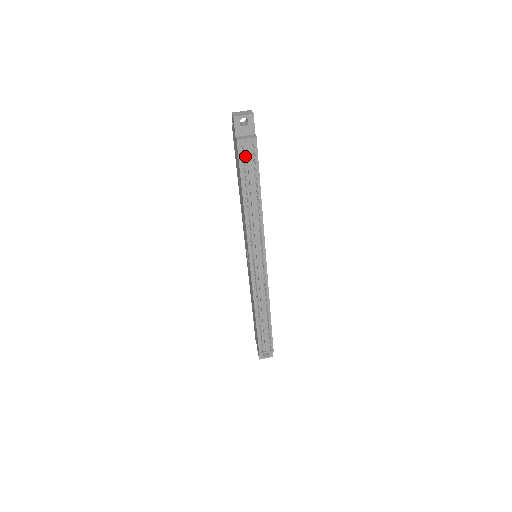
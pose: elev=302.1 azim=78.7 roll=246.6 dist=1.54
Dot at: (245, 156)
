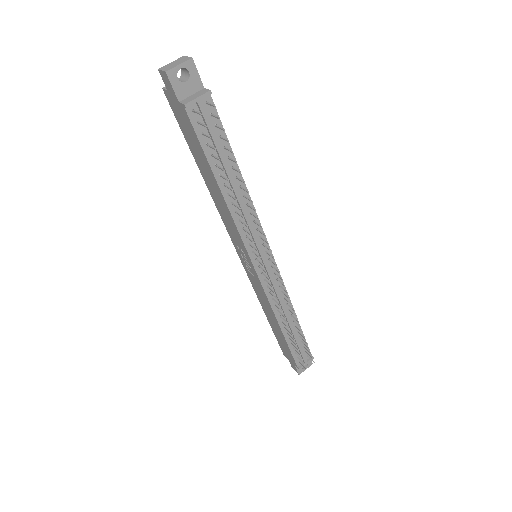
Dot at: occluded
